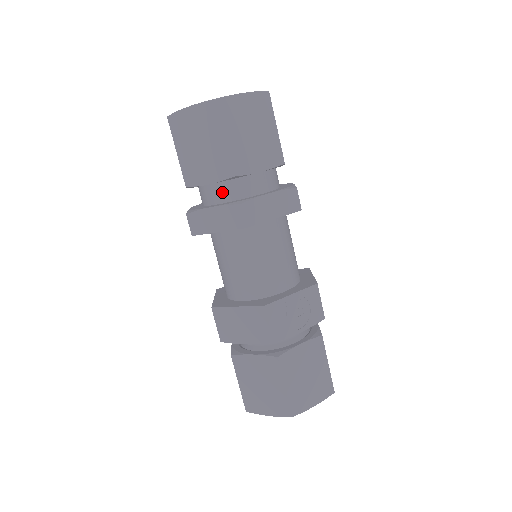
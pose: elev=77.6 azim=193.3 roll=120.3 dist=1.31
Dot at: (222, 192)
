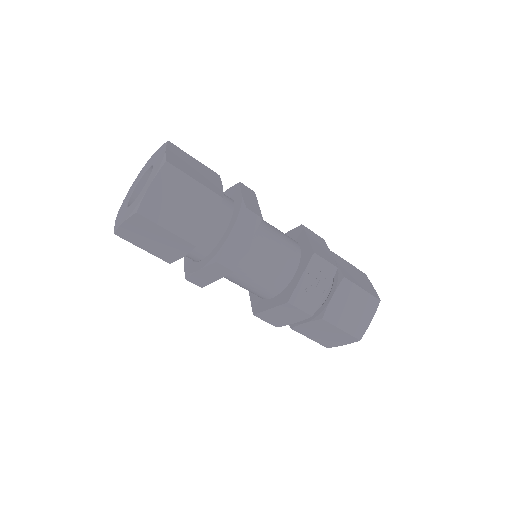
Dot at: (197, 253)
